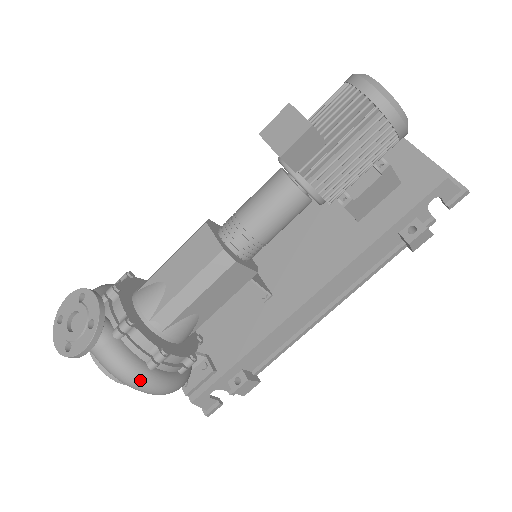
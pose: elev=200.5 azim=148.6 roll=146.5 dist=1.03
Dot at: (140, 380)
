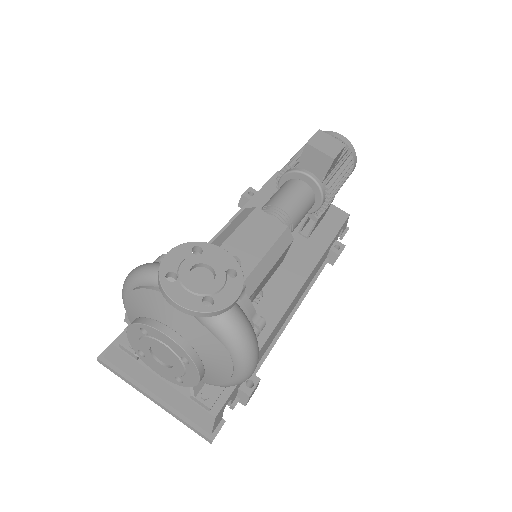
Dot at: (257, 348)
